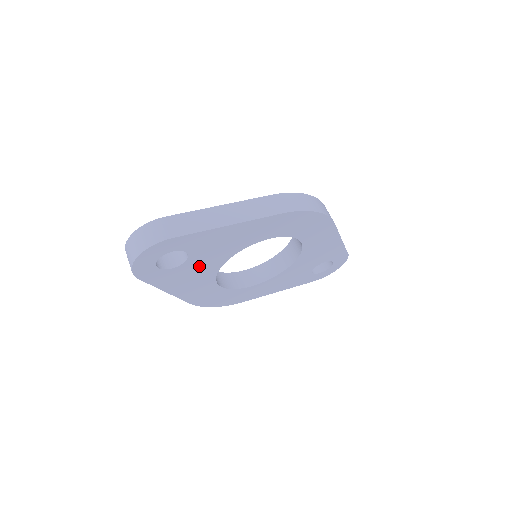
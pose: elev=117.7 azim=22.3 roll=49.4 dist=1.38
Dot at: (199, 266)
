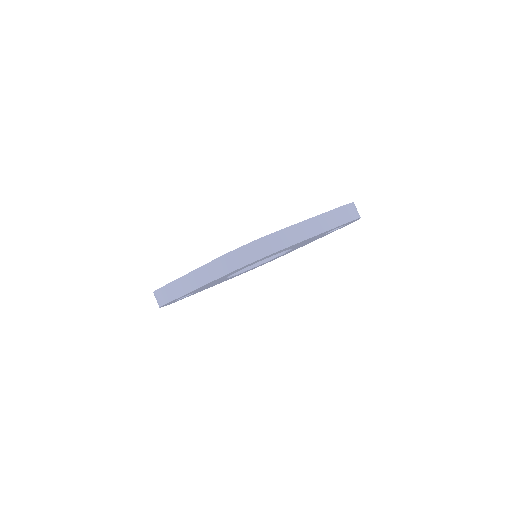
Dot at: occluded
